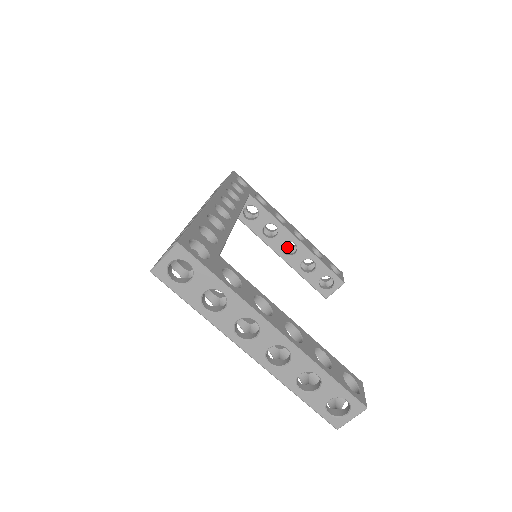
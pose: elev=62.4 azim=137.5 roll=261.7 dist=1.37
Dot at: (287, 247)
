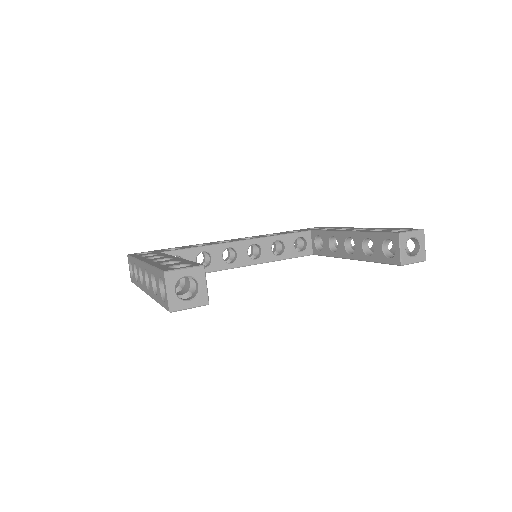
Dot at: occluded
